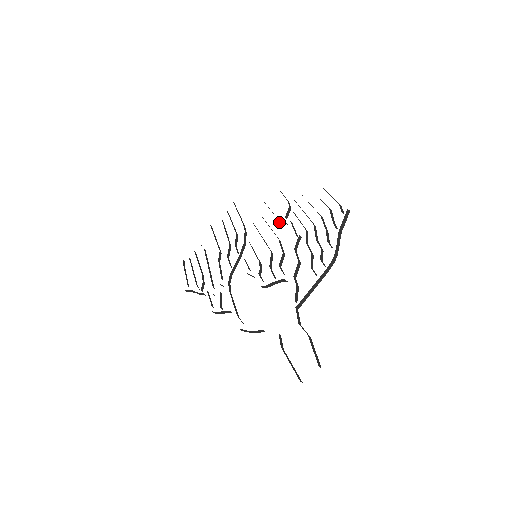
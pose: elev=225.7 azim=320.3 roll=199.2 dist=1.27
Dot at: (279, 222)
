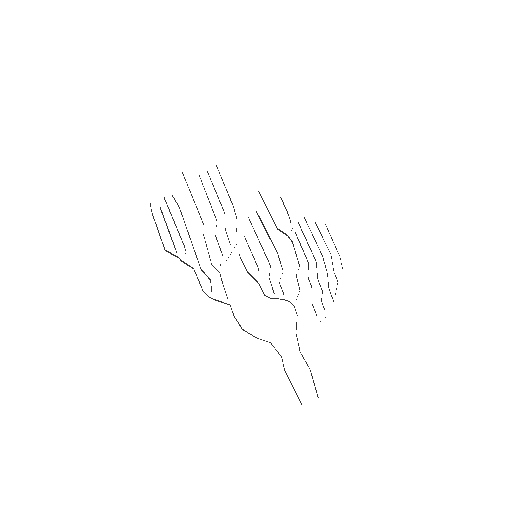
Dot at: (282, 232)
